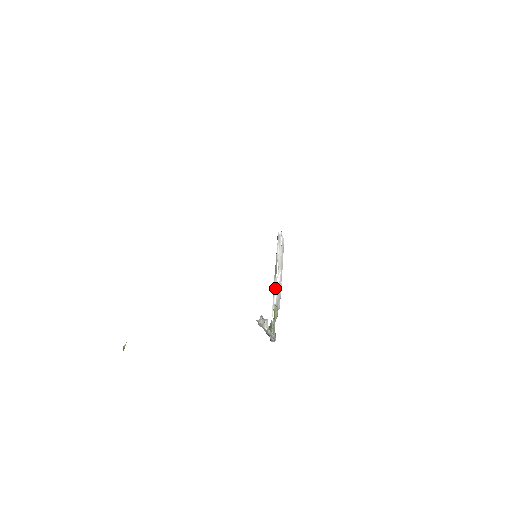
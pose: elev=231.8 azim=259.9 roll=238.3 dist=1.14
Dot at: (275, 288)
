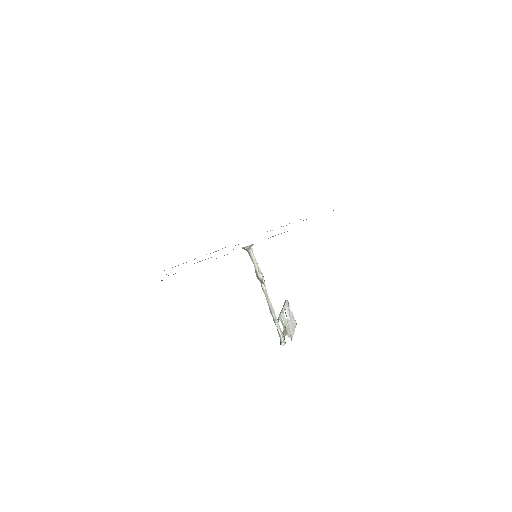
Dot at: (281, 311)
